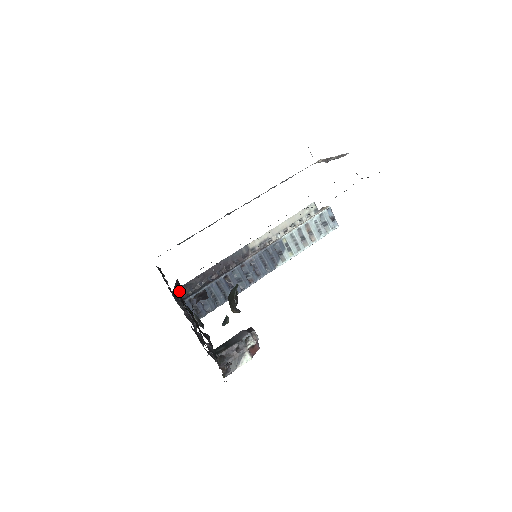
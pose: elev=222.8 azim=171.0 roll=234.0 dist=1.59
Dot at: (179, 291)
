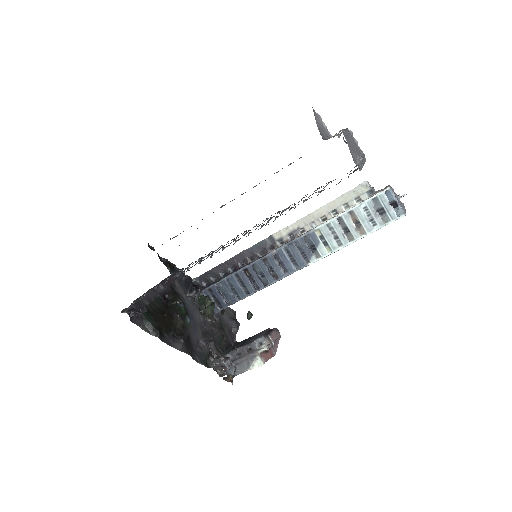
Dot at: (200, 279)
